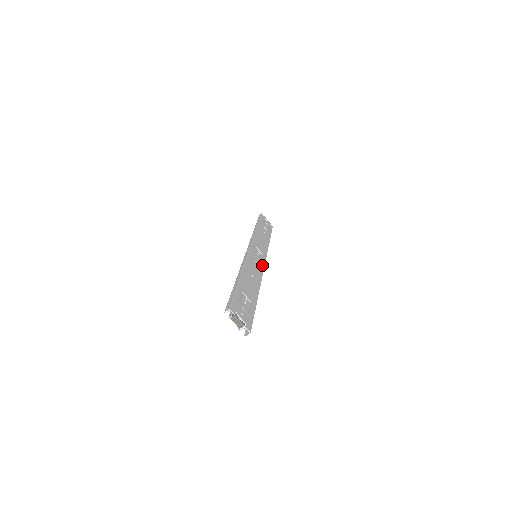
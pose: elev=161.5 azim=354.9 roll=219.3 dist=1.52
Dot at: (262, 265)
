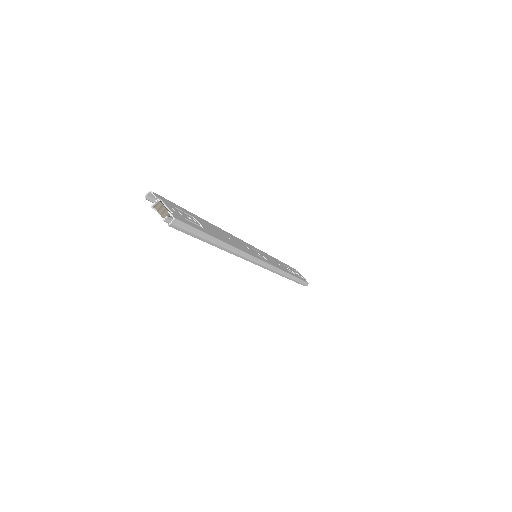
Dot at: (258, 257)
